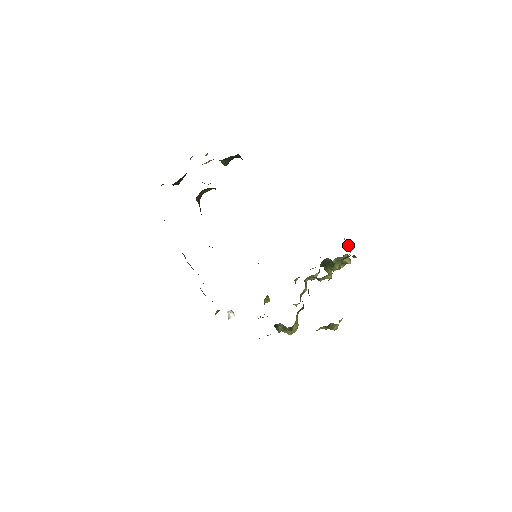
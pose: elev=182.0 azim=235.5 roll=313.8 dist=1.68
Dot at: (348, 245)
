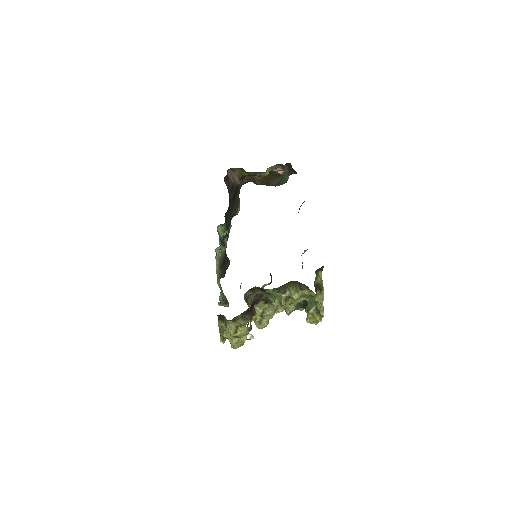
Dot at: (320, 283)
